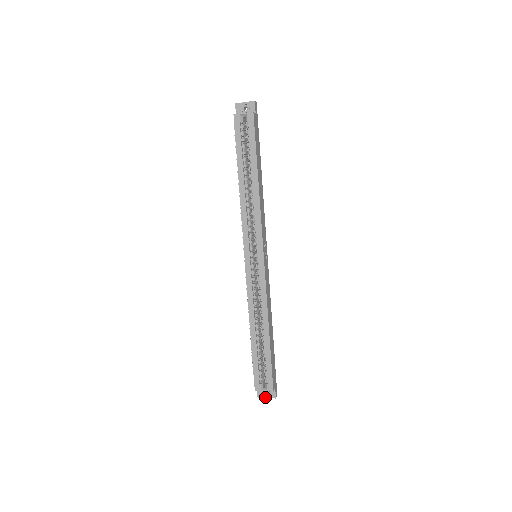
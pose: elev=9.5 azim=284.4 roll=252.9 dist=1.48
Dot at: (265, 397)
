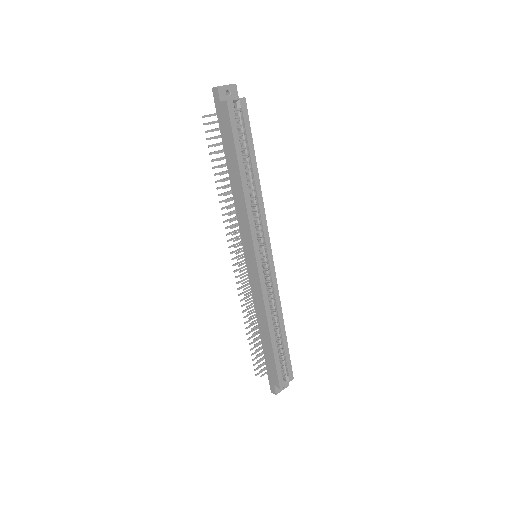
Dot at: (281, 390)
